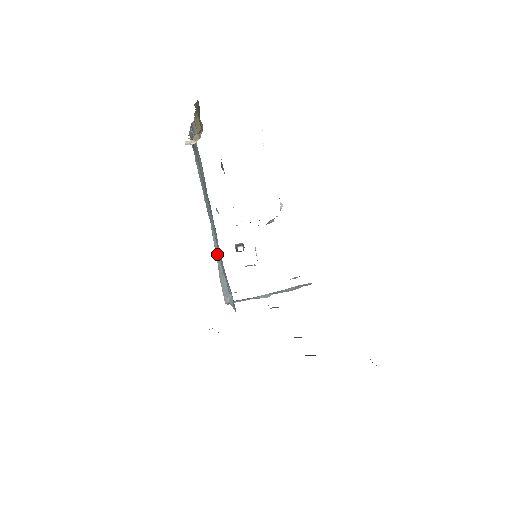
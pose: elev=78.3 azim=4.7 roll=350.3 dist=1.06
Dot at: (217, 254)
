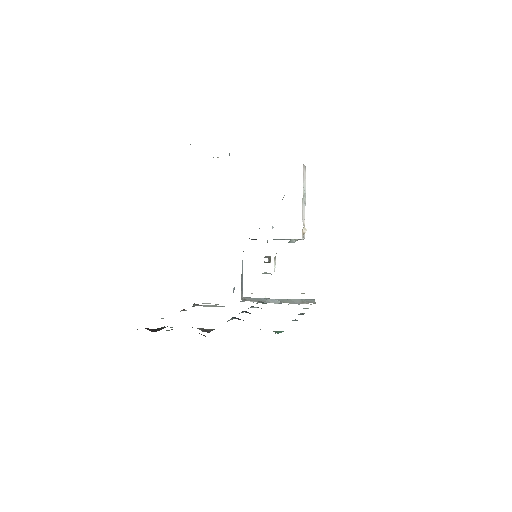
Dot at: occluded
